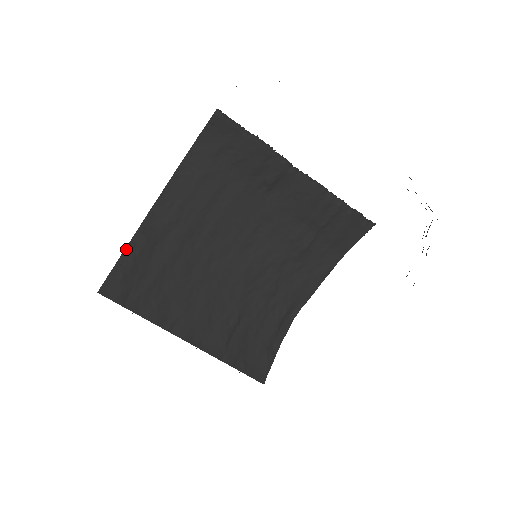
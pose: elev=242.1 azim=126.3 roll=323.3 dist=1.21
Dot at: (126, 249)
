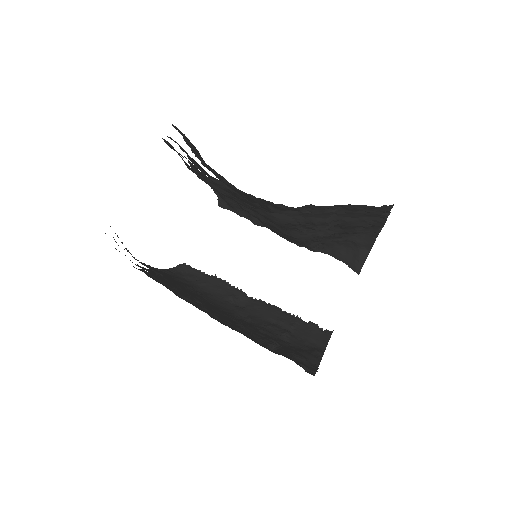
Dot at: (122, 243)
